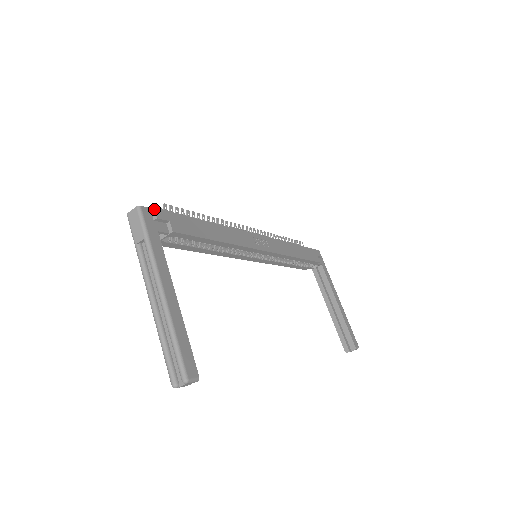
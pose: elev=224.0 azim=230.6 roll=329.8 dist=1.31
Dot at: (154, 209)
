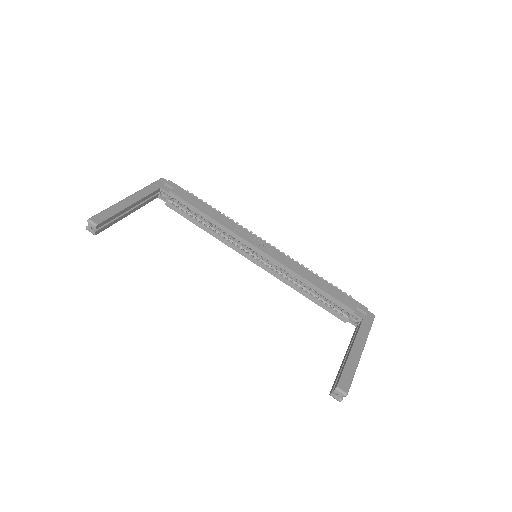
Dot at: (168, 180)
